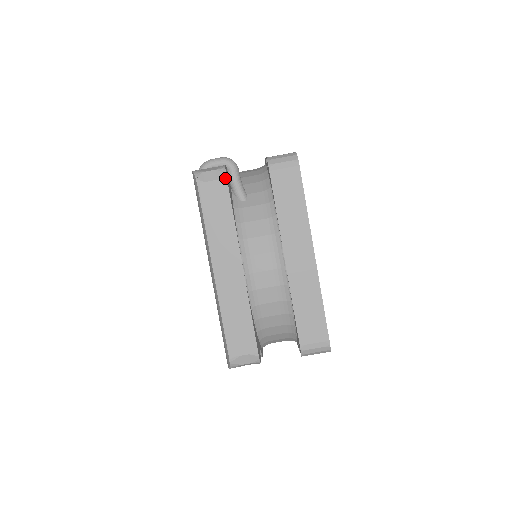
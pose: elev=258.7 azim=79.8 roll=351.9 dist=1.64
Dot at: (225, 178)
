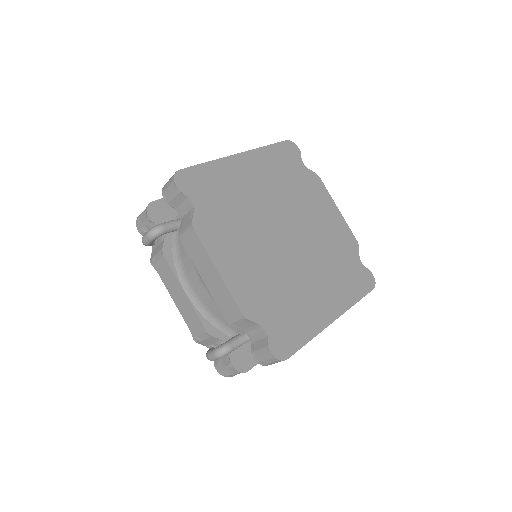
Dot at: occluded
